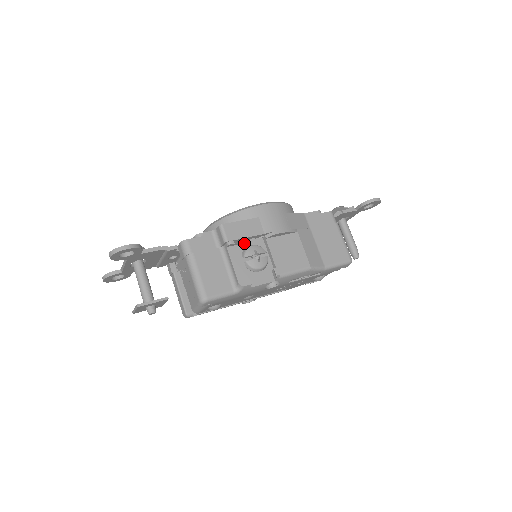
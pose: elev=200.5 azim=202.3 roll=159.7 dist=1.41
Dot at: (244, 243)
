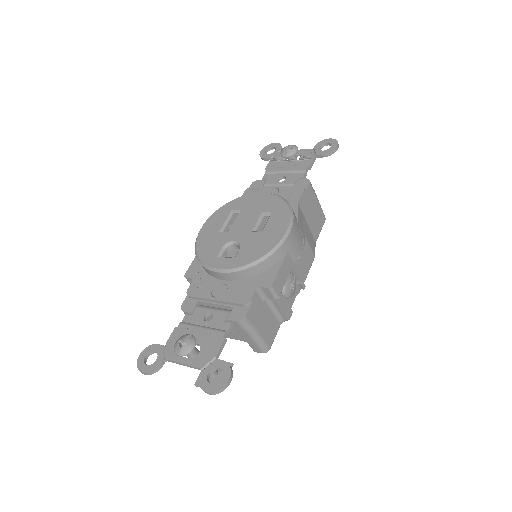
Dot at: occluded
